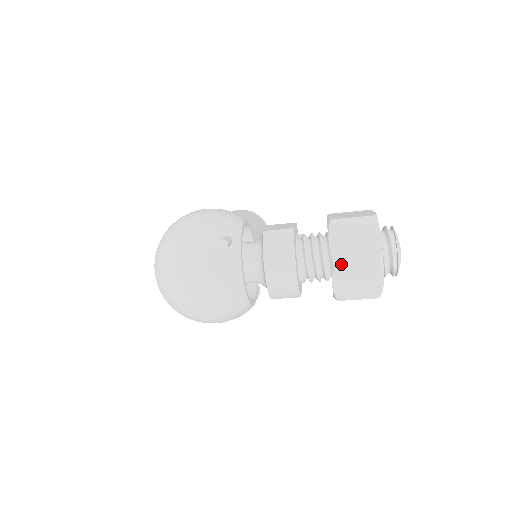
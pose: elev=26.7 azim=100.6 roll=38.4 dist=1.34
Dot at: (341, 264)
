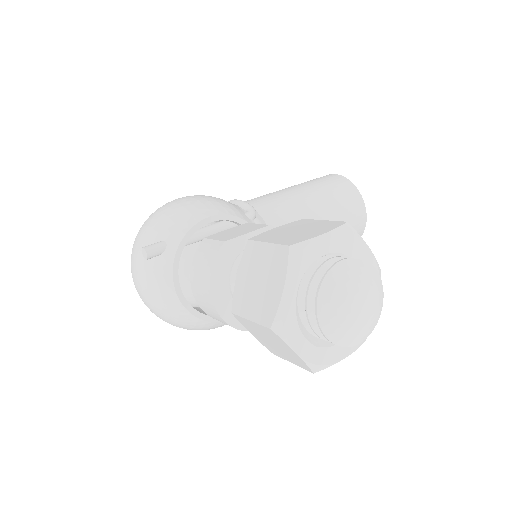
Dot at: (237, 312)
